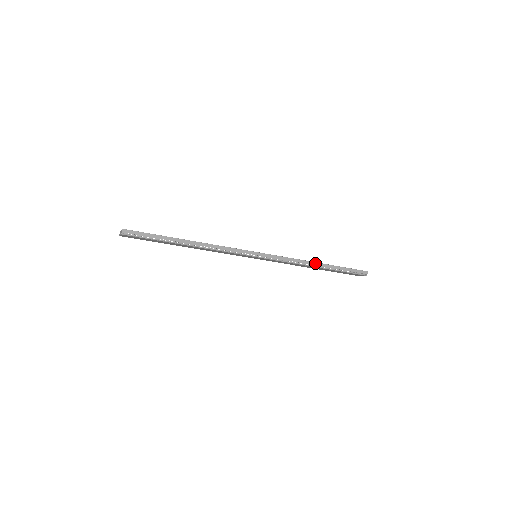
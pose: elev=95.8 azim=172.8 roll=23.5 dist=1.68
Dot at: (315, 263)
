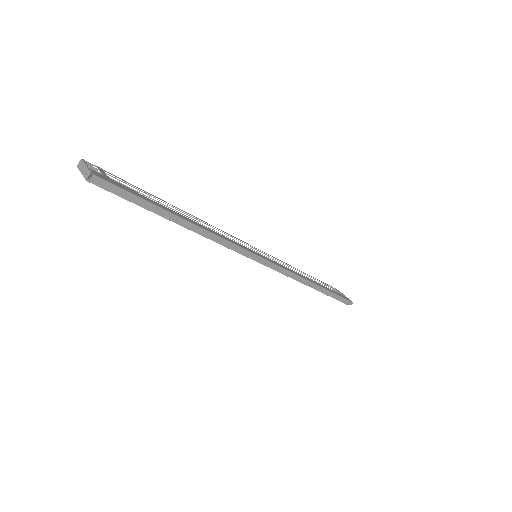
Dot at: (313, 284)
